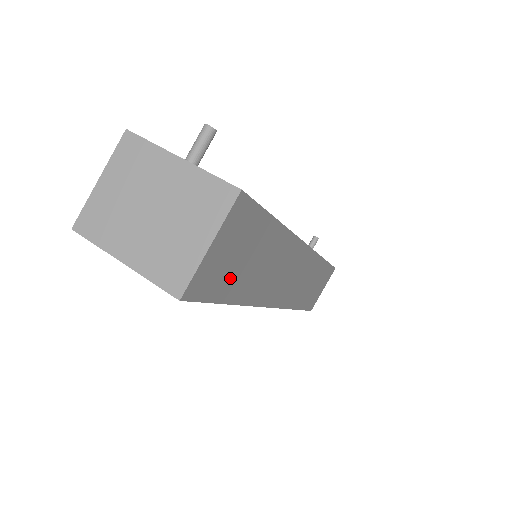
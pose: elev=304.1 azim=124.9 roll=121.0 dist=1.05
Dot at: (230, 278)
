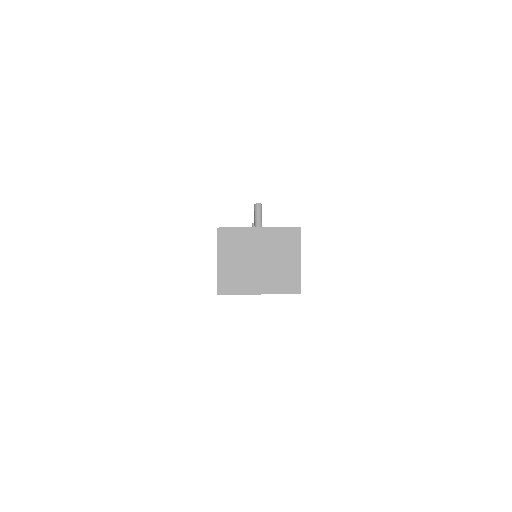
Dot at: occluded
